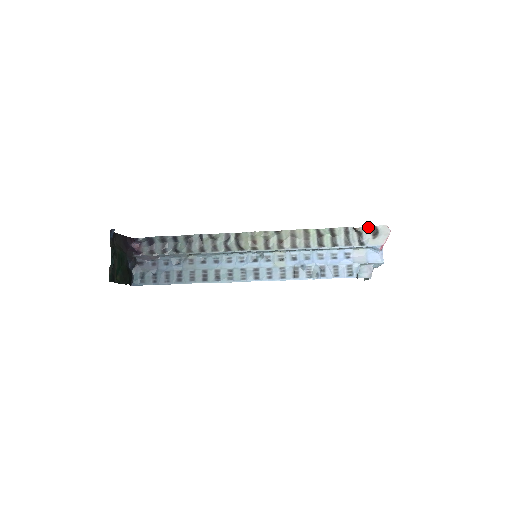
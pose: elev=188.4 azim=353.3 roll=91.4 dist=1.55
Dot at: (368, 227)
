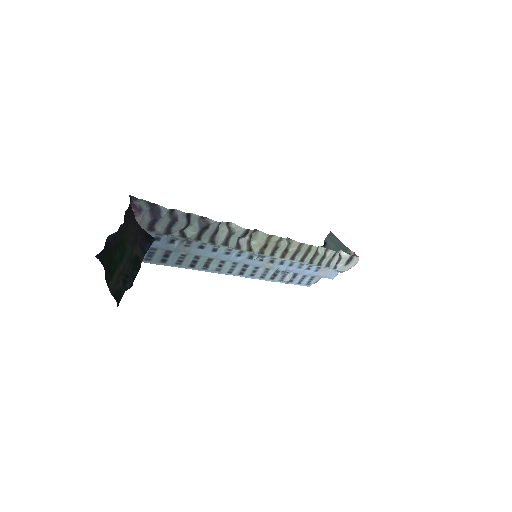
Dot at: (349, 256)
